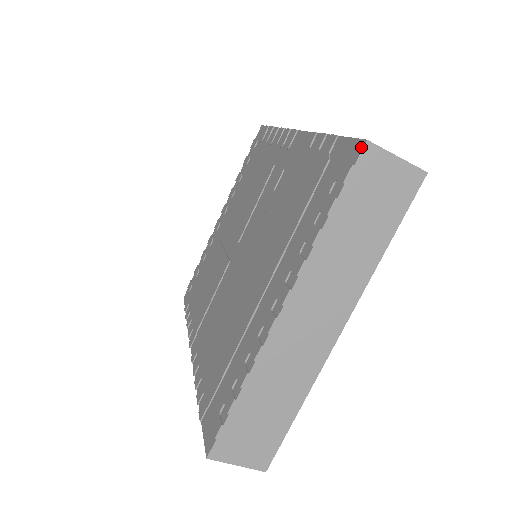
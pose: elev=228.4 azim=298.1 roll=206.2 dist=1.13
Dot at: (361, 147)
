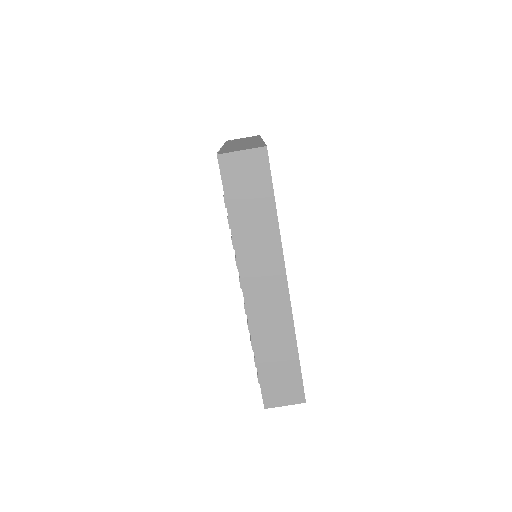
Dot at: occluded
